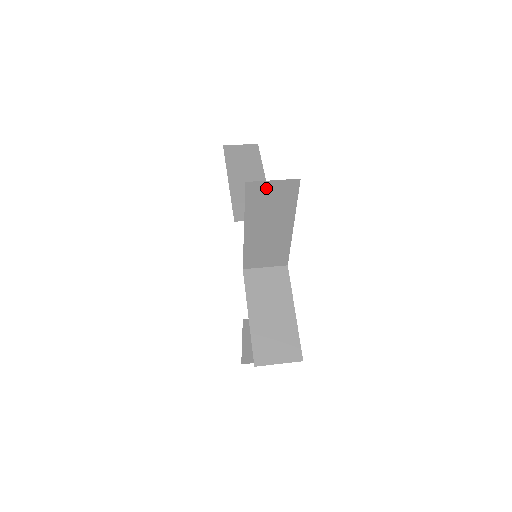
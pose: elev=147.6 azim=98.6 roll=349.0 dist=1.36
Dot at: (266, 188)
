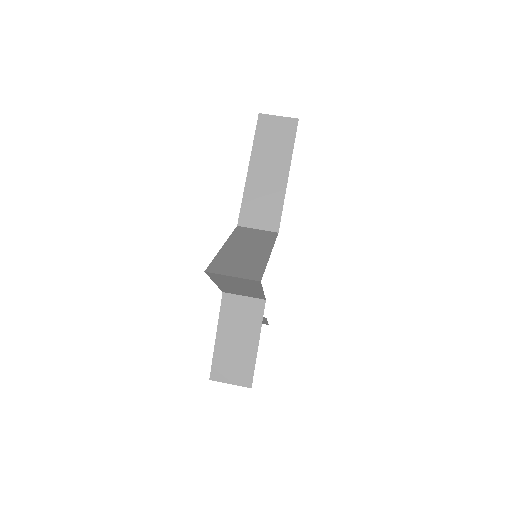
Dot at: (227, 277)
